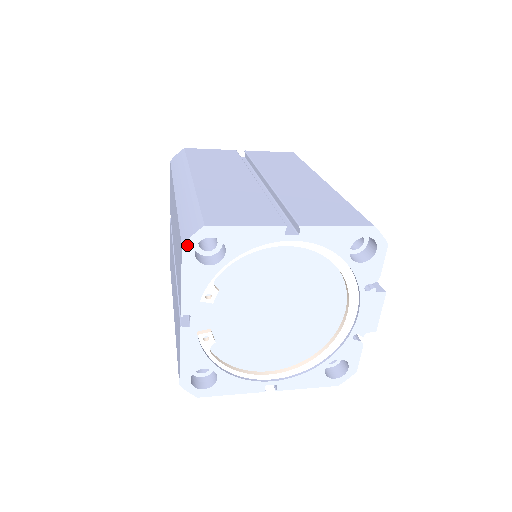
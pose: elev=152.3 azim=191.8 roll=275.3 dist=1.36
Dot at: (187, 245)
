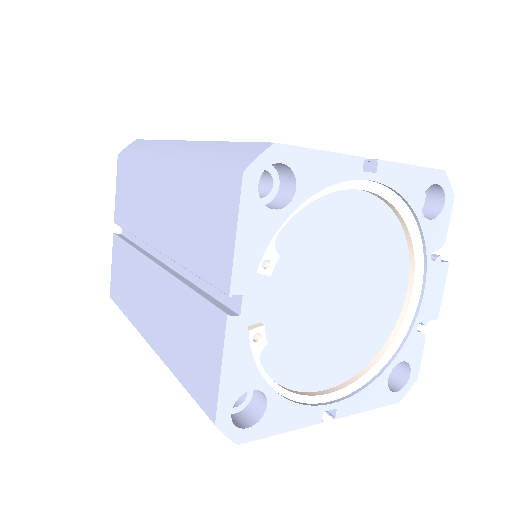
Dot at: (250, 172)
